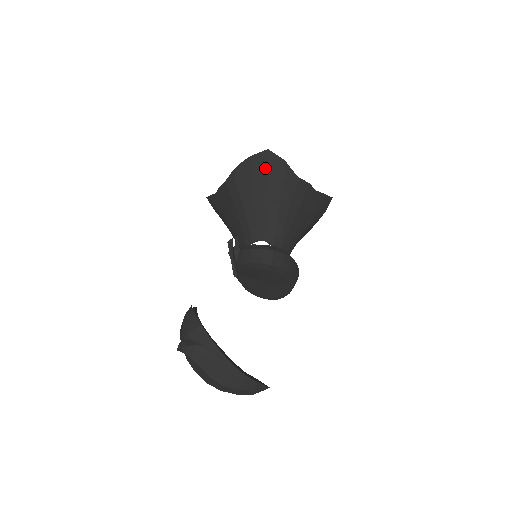
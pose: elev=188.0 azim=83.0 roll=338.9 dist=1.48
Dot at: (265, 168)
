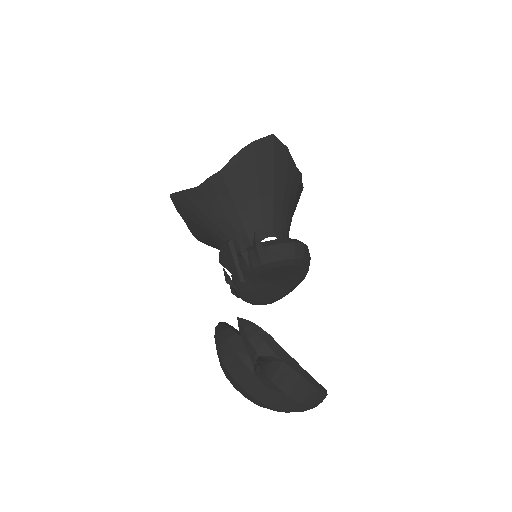
Dot at: (270, 155)
